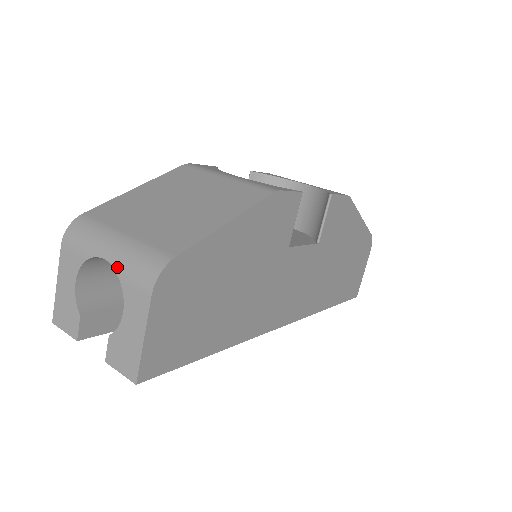
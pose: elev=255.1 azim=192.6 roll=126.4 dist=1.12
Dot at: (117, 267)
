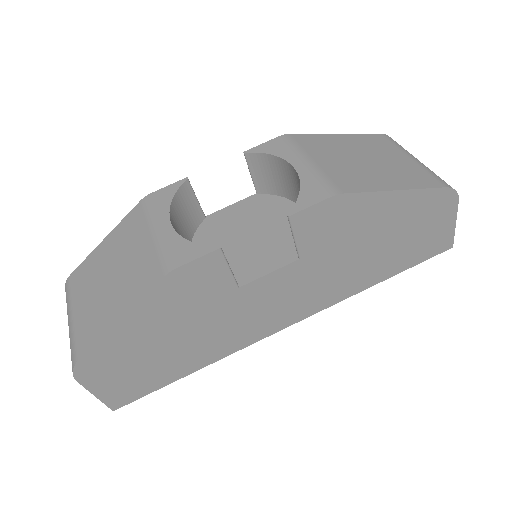
Dot at: occluded
